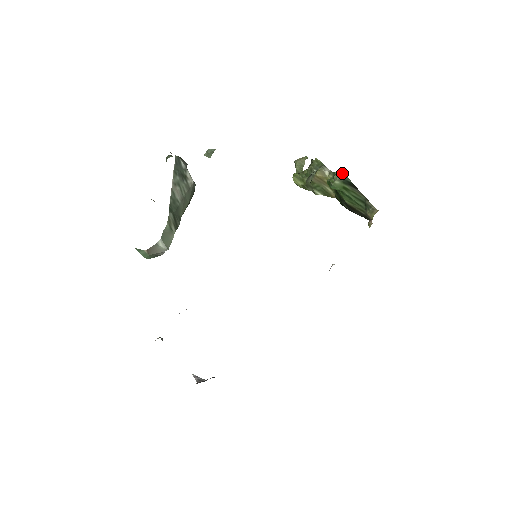
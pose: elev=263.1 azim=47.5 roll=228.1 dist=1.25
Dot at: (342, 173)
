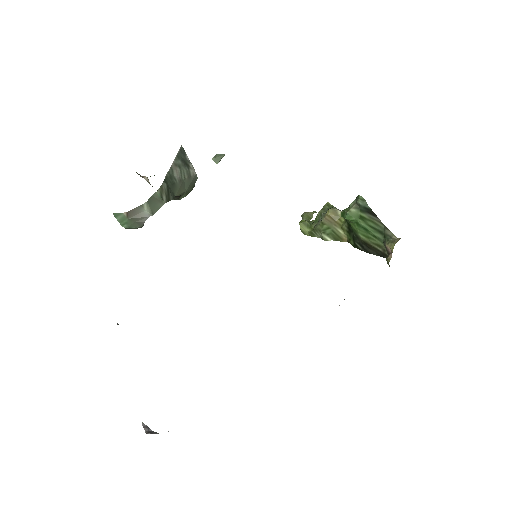
Dot at: (360, 197)
